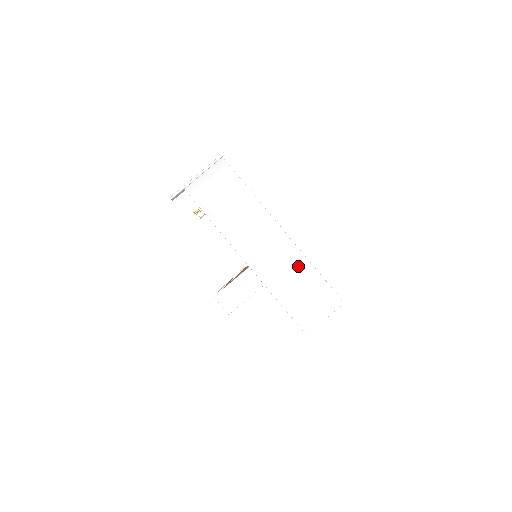
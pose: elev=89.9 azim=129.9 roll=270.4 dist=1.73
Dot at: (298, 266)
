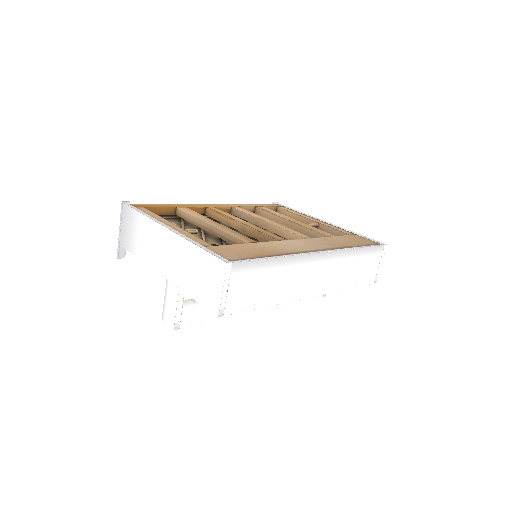
Dot at: (187, 253)
